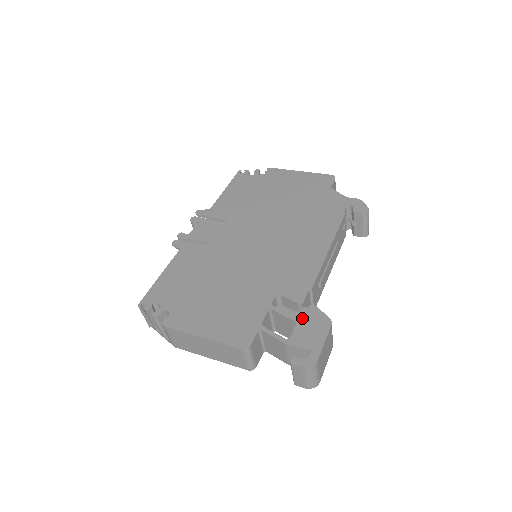
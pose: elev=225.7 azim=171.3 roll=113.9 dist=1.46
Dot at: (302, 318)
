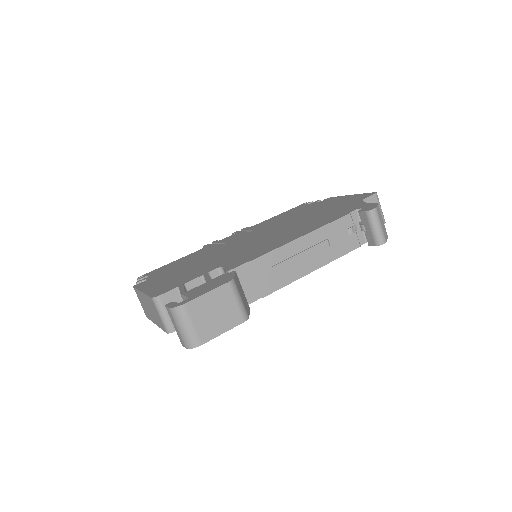
Dot at: (214, 279)
